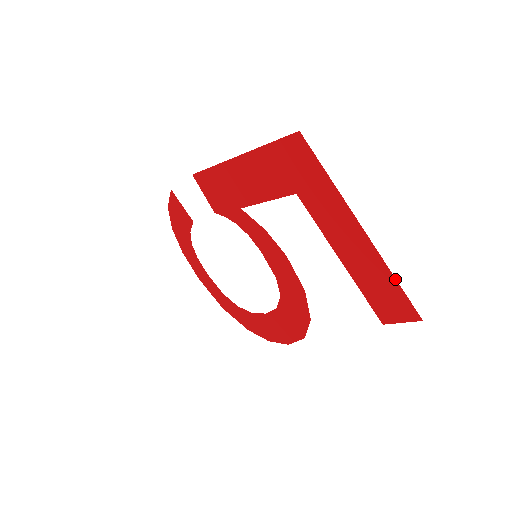
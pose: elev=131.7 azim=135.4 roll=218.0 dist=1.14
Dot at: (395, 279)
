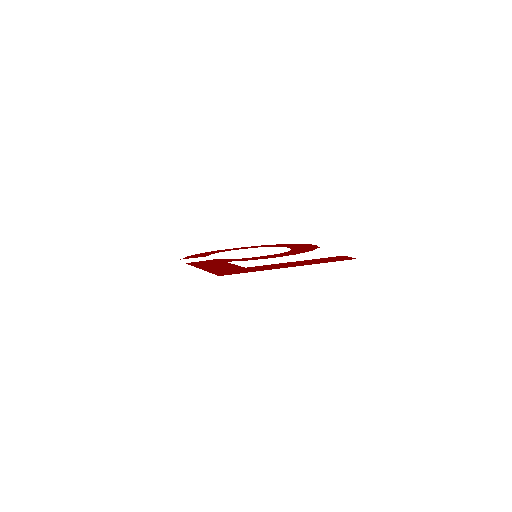
Dot at: occluded
